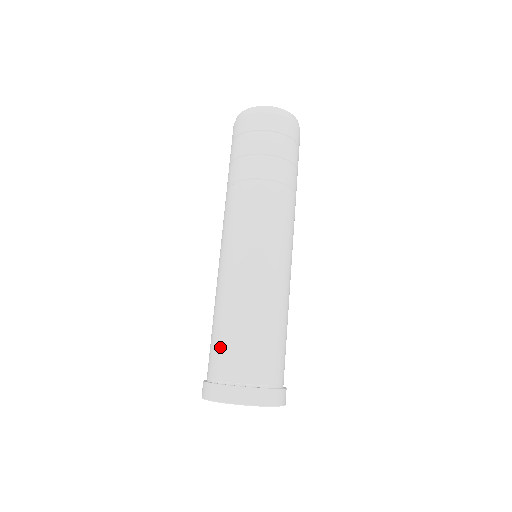
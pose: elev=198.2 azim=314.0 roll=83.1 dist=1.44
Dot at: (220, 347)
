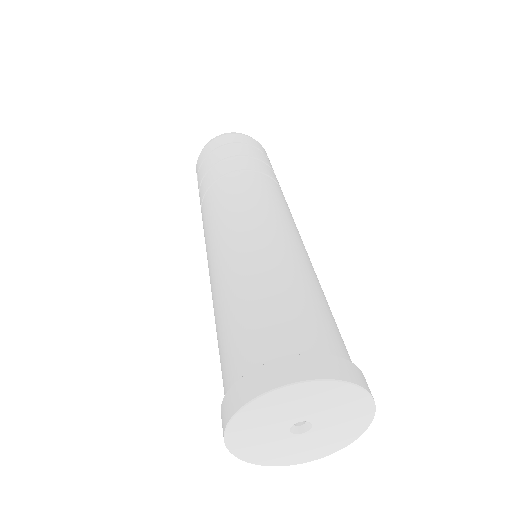
Dot at: (255, 319)
